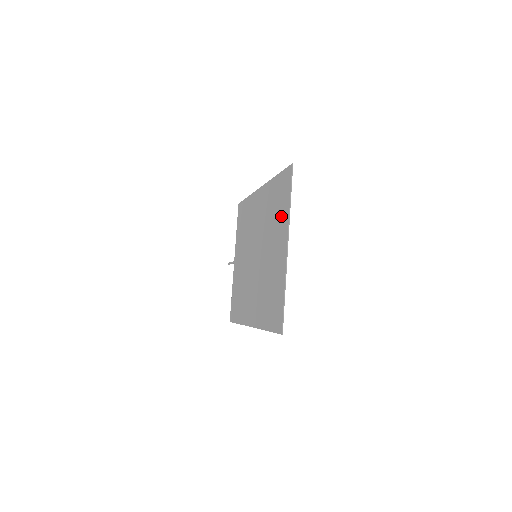
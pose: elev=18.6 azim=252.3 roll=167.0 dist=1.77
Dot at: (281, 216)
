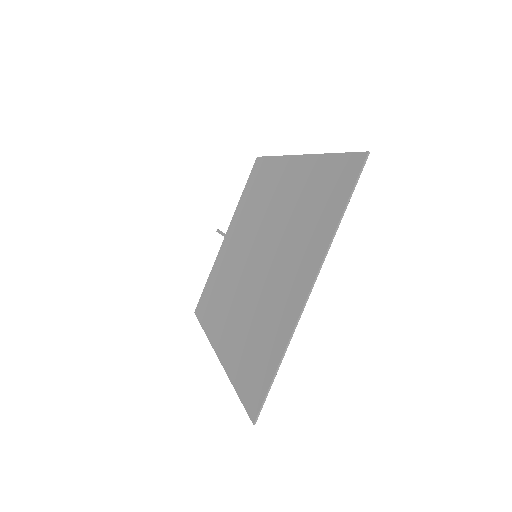
Dot at: (316, 229)
